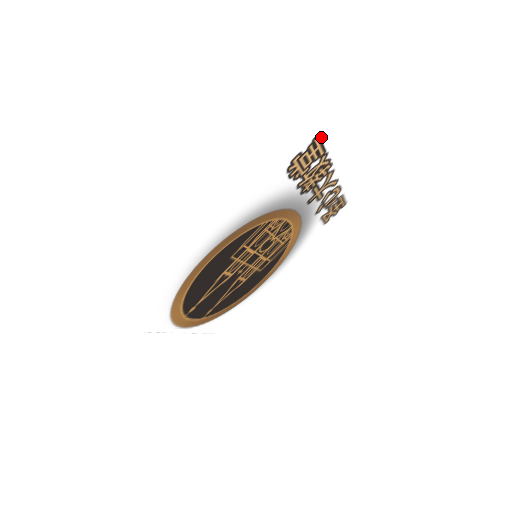
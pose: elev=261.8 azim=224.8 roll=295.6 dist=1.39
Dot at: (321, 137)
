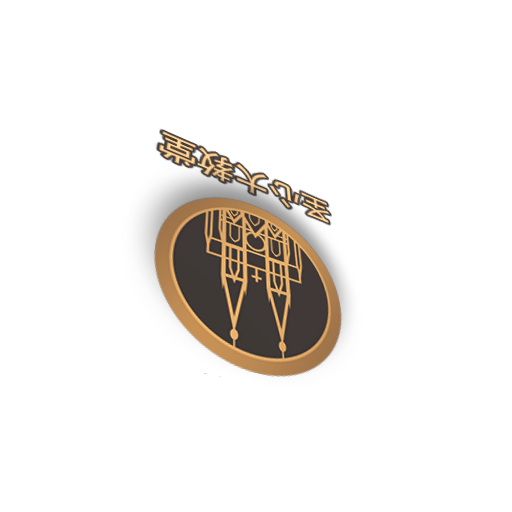
Dot at: (170, 133)
